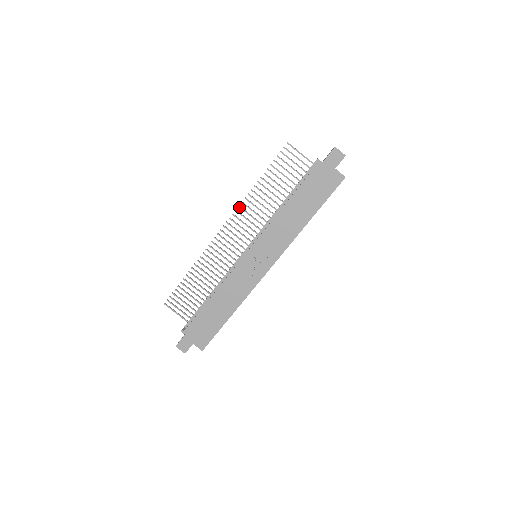
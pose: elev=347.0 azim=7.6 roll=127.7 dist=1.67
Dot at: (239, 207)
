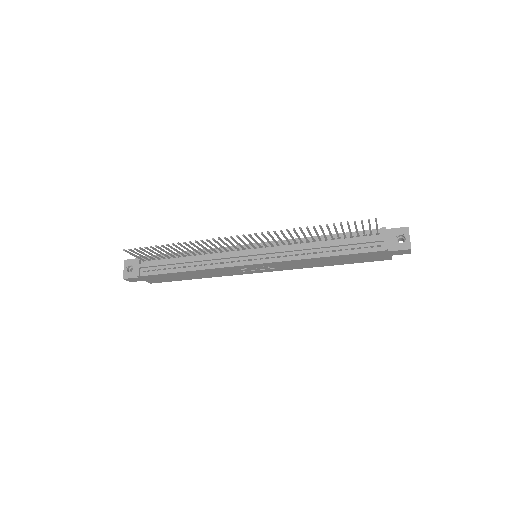
Dot at: (274, 232)
